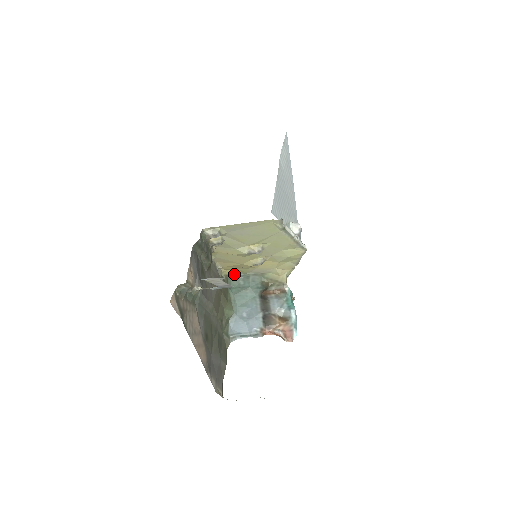
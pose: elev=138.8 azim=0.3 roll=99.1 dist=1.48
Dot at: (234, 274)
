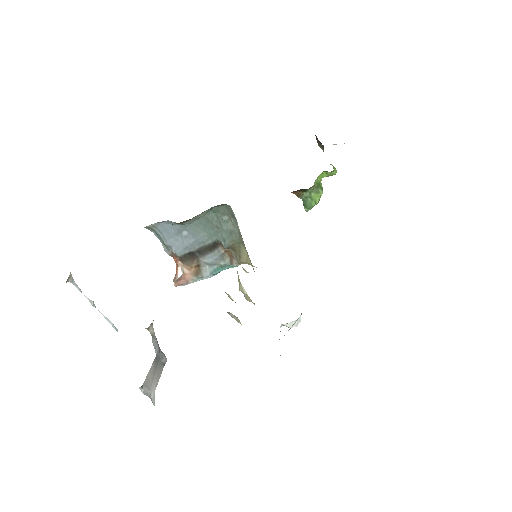
Dot at: occluded
